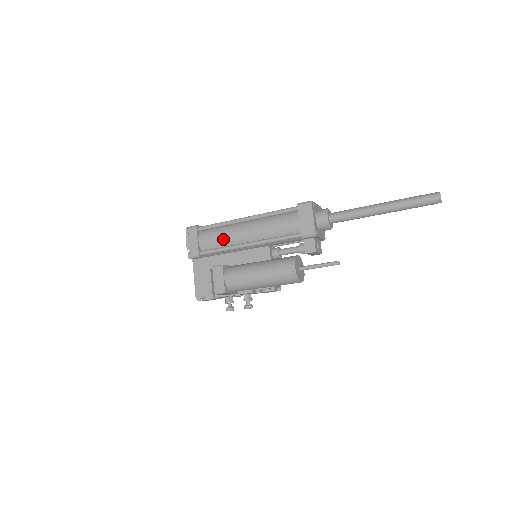
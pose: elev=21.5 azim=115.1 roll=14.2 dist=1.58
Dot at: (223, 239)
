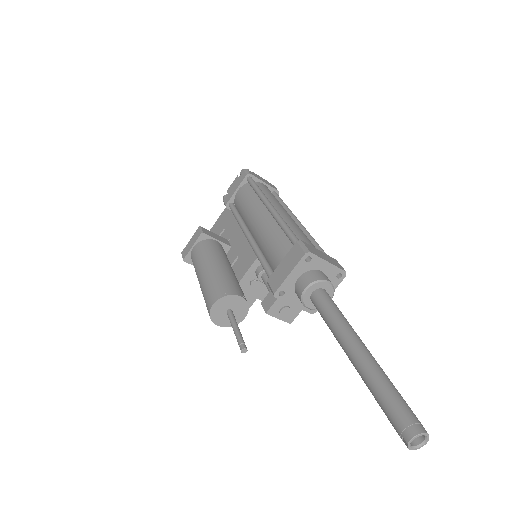
Dot at: (245, 209)
